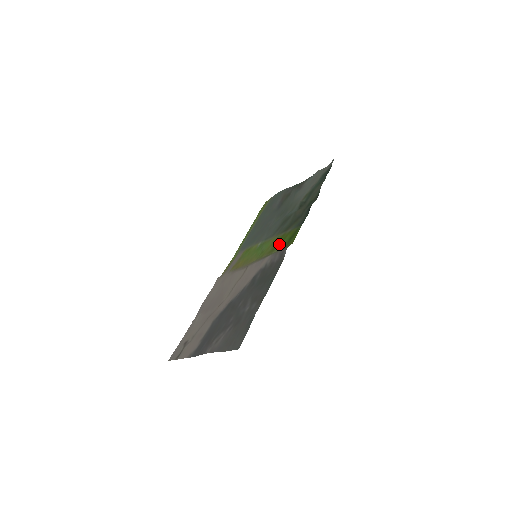
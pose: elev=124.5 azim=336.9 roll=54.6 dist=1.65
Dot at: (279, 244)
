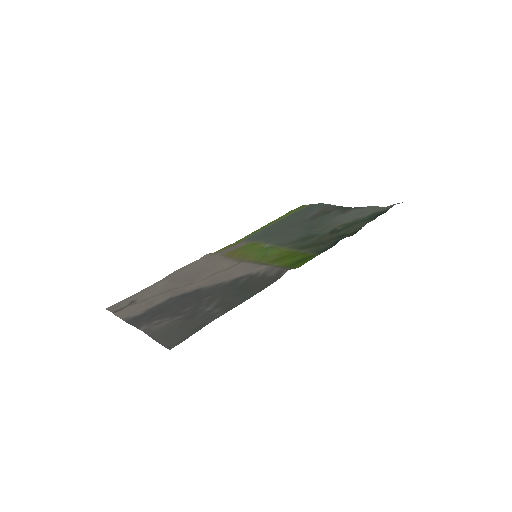
Dot at: (285, 259)
